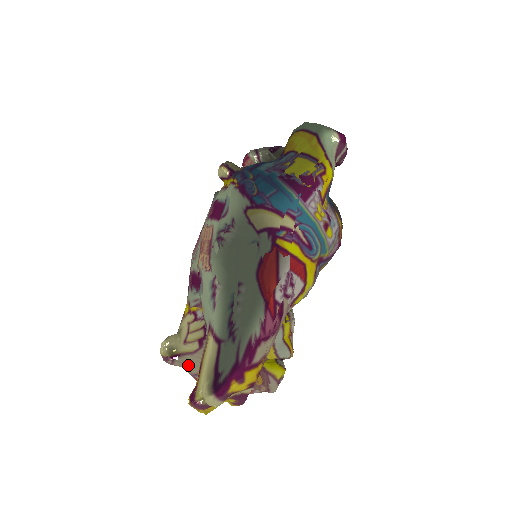
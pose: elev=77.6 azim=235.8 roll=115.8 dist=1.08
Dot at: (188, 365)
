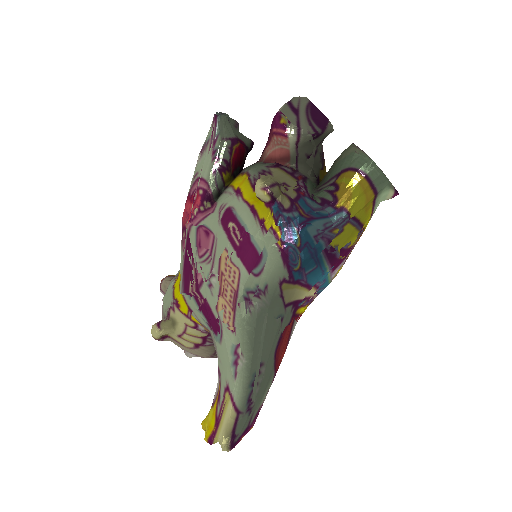
Dot at: (175, 344)
